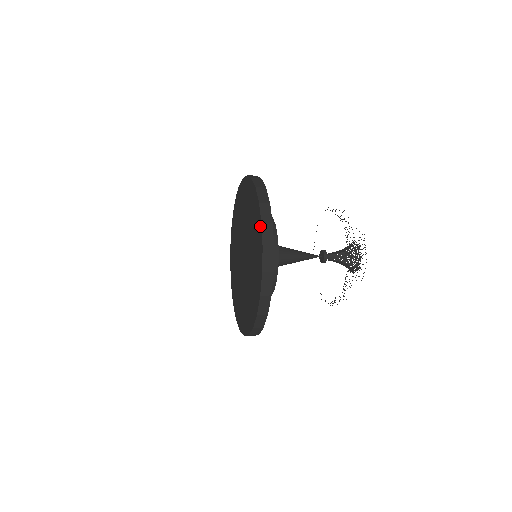
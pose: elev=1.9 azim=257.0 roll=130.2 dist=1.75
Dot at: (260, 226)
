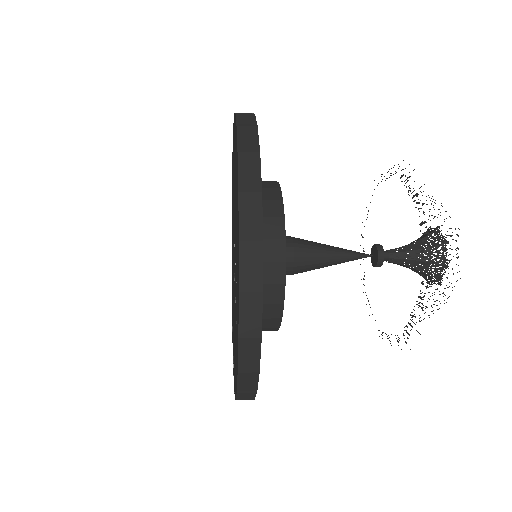
Dot at: occluded
